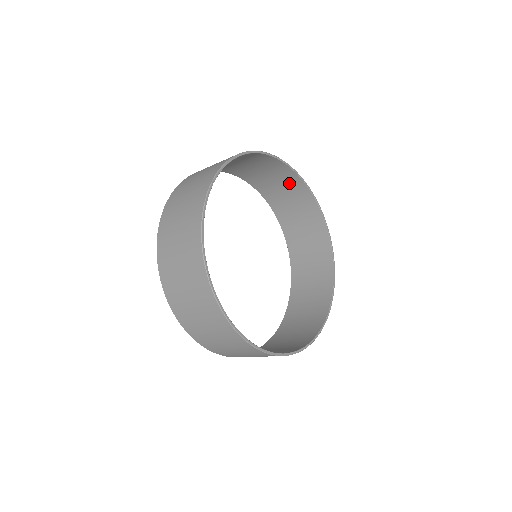
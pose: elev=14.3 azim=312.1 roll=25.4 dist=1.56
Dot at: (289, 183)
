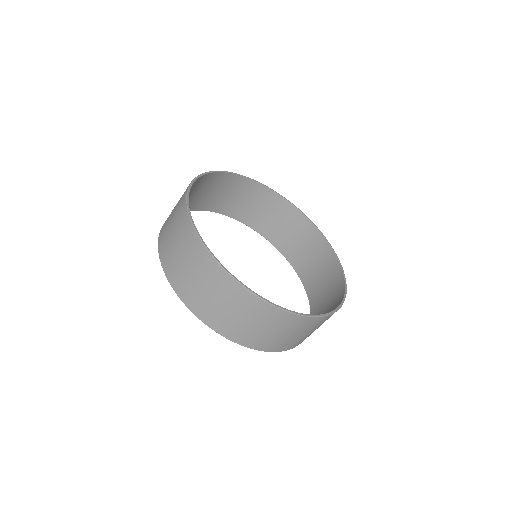
Dot at: (268, 203)
